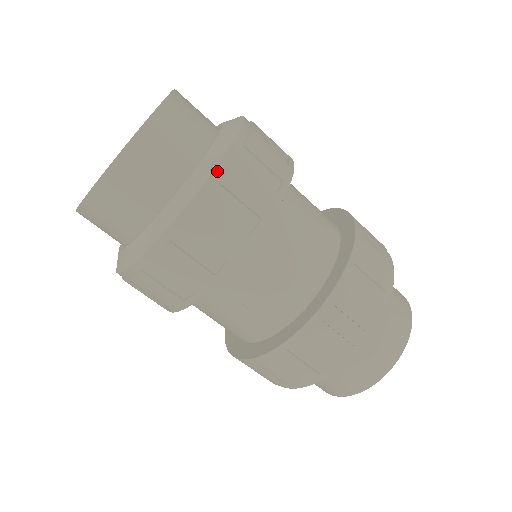
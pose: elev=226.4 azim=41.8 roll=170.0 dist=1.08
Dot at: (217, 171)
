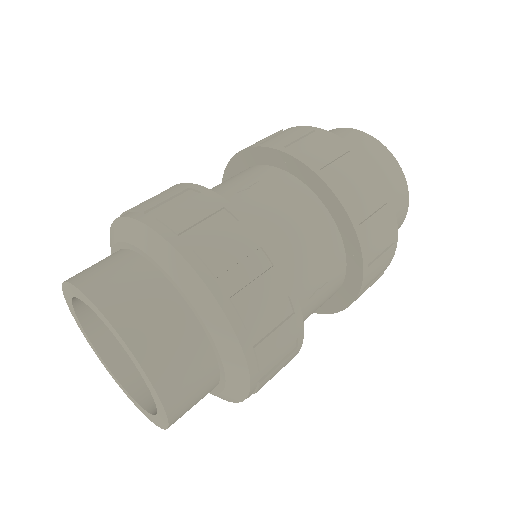
Dot at: (203, 276)
